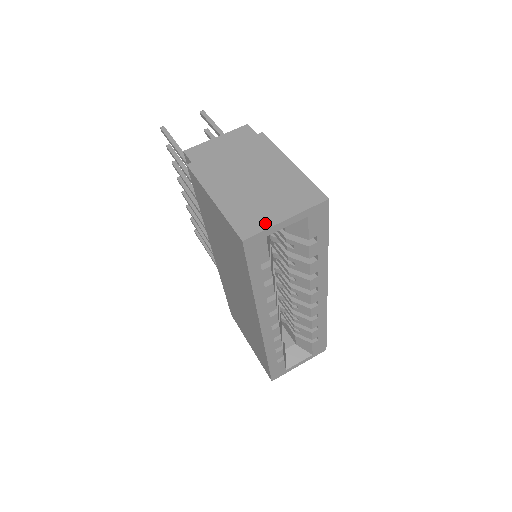
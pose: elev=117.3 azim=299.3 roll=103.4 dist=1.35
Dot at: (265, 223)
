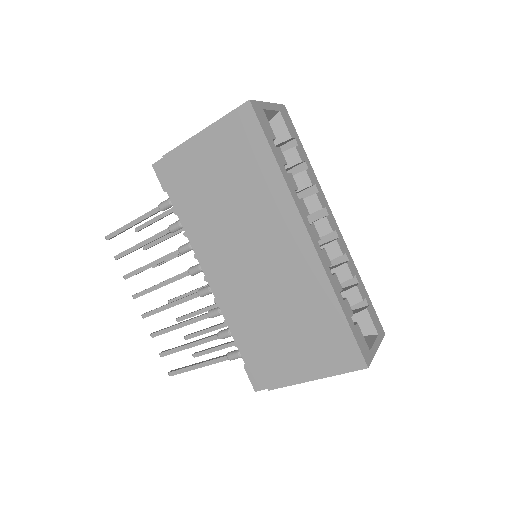
Dot at: occluded
